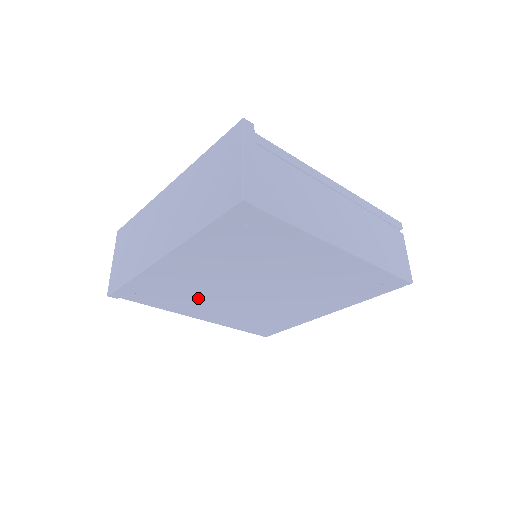
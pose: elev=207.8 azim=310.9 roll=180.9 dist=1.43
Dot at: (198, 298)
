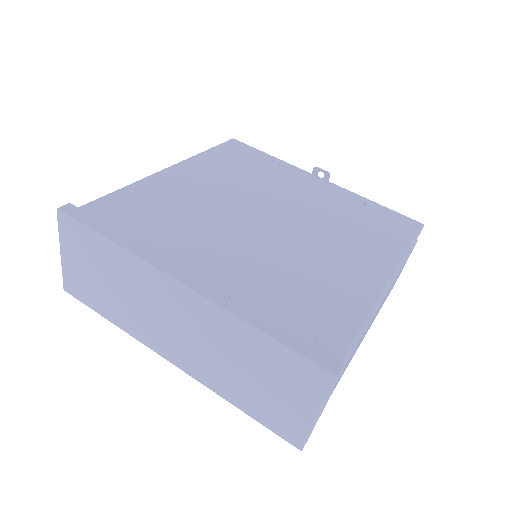
Dot at: occluded
